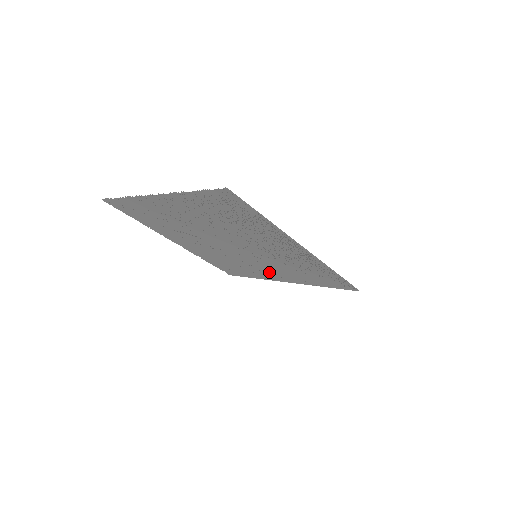
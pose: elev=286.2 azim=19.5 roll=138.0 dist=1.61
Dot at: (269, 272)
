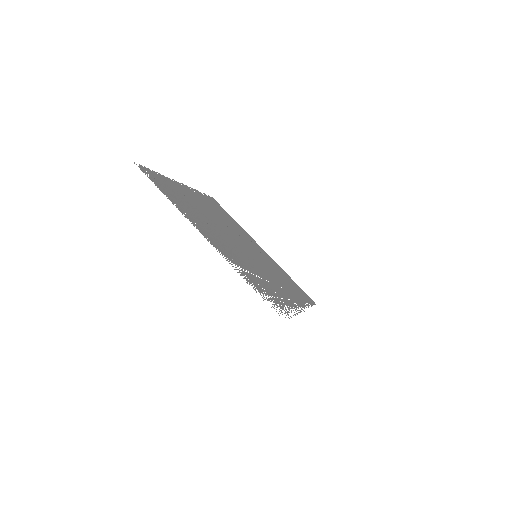
Dot at: (255, 245)
